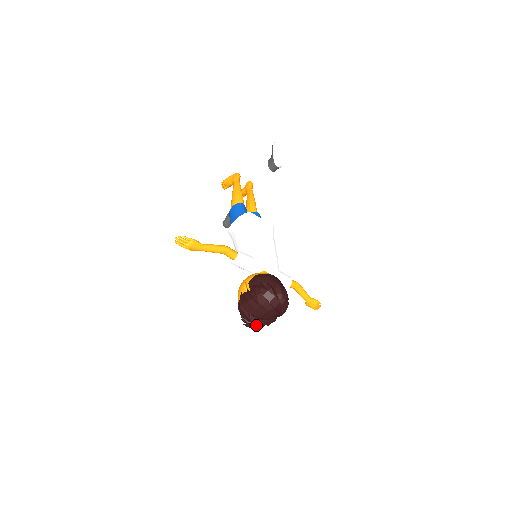
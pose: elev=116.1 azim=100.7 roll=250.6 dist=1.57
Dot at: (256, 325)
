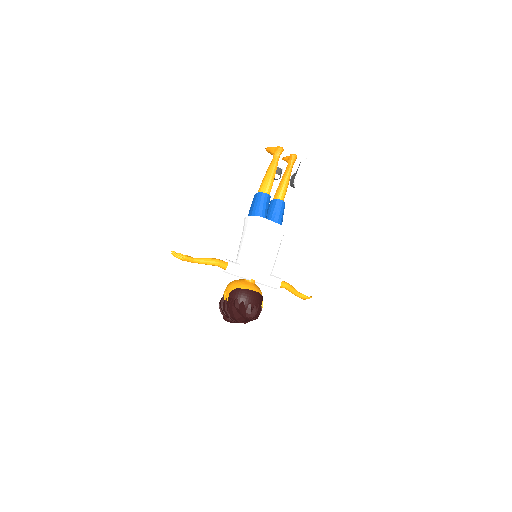
Dot at: occluded
